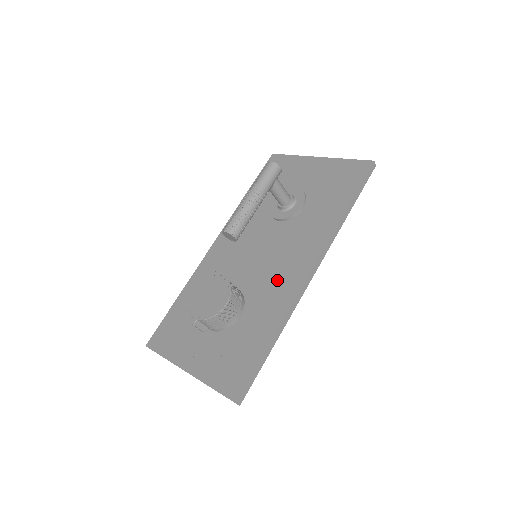
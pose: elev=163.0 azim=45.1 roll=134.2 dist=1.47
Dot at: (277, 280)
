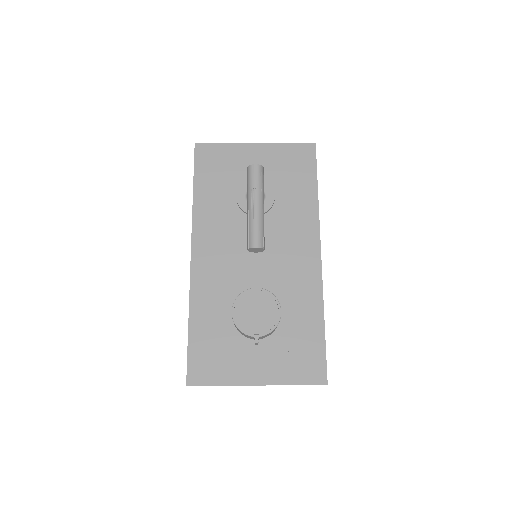
Dot at: (294, 272)
